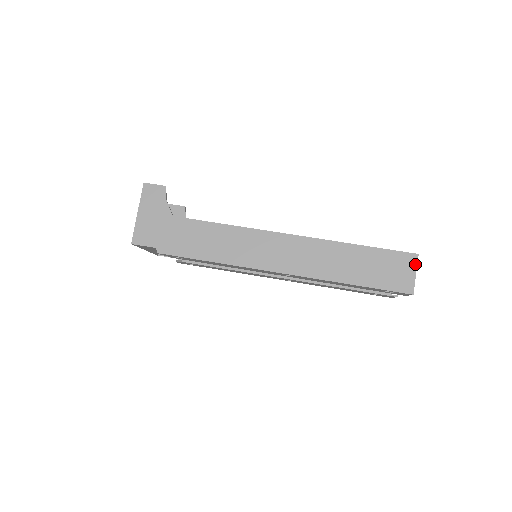
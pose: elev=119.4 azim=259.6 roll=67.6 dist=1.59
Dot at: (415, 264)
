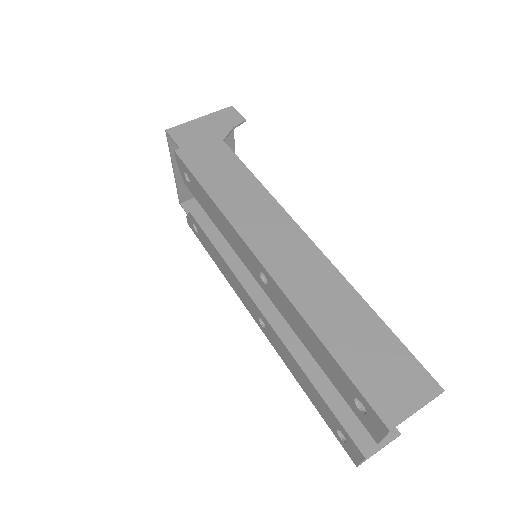
Dot at: (428, 397)
